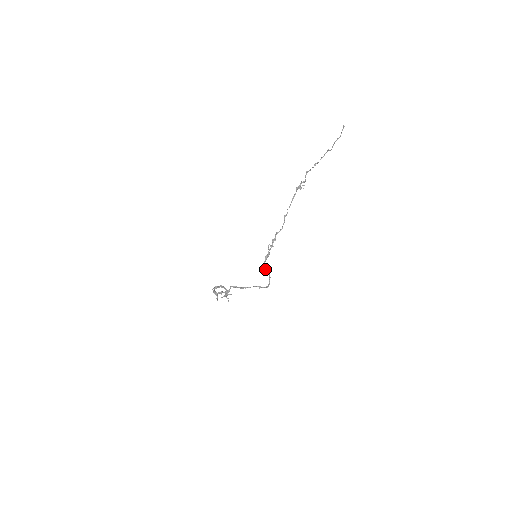
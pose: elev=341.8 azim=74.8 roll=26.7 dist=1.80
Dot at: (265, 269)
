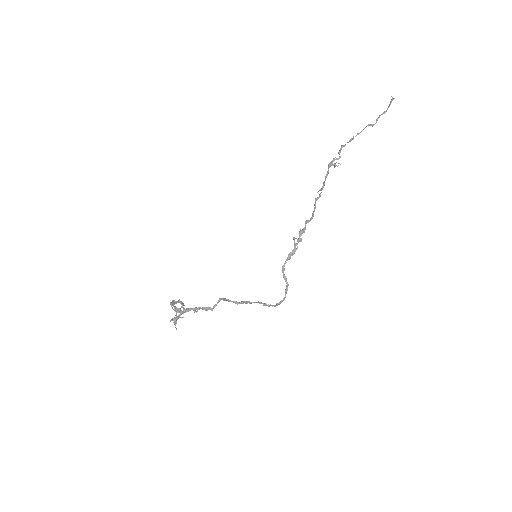
Dot at: (283, 275)
